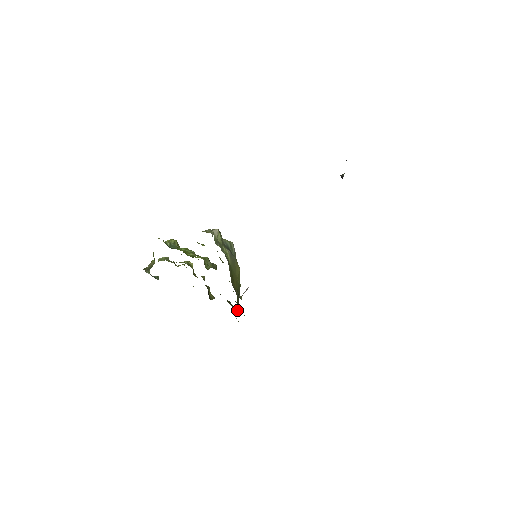
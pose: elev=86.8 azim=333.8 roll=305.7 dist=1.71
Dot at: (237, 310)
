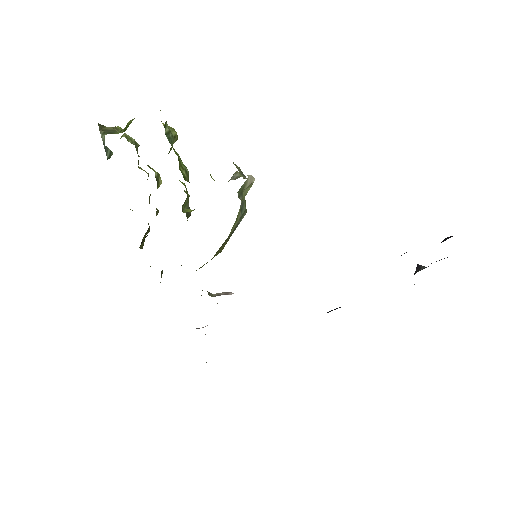
Dot at: occluded
